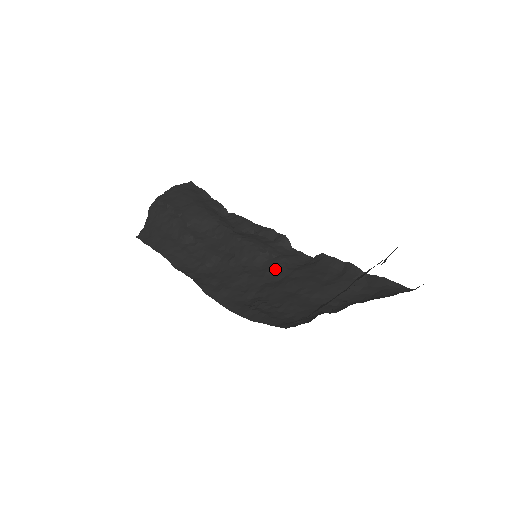
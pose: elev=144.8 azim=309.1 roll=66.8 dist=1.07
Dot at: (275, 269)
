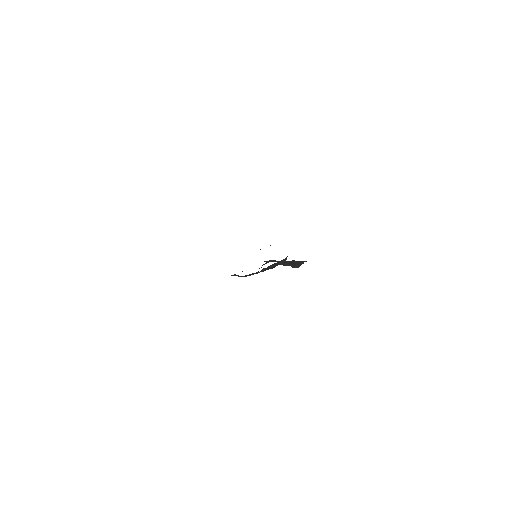
Dot at: occluded
